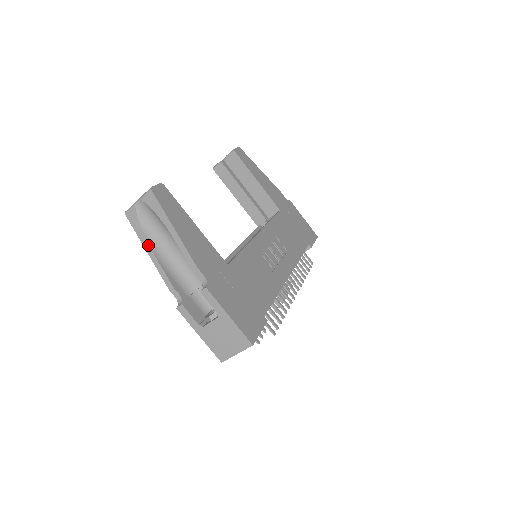
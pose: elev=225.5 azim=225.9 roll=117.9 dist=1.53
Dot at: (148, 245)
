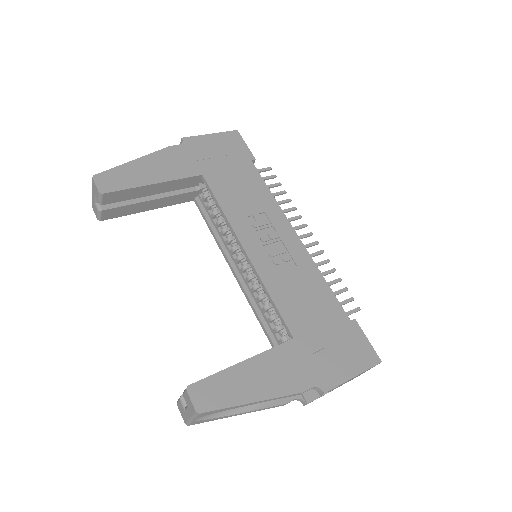
Dot at: (236, 415)
